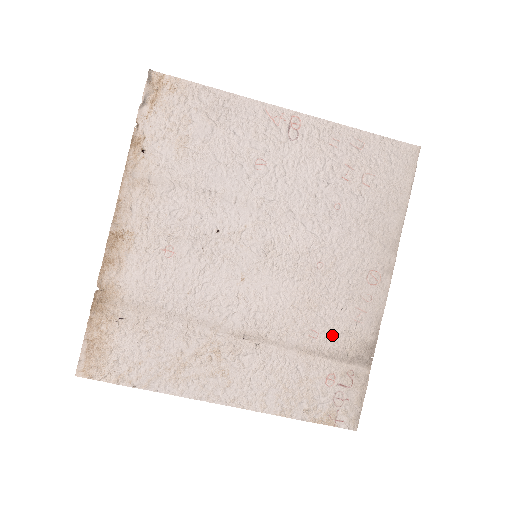
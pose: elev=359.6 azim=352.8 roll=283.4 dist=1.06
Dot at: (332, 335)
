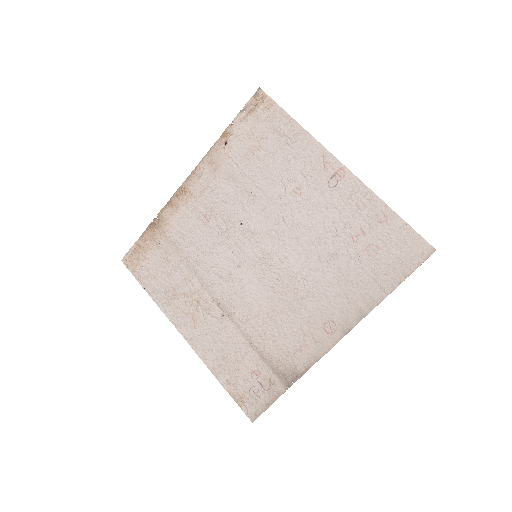
Dot at: (275, 346)
